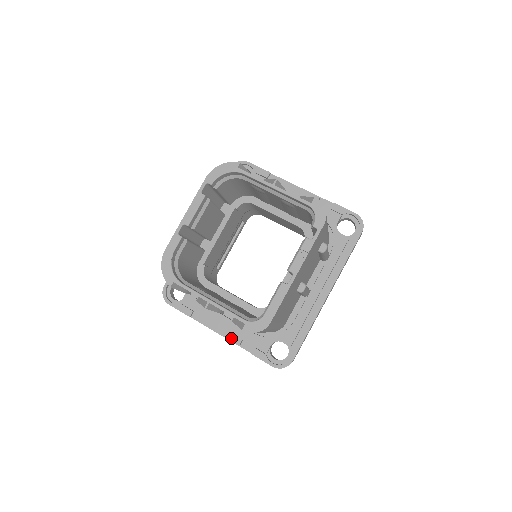
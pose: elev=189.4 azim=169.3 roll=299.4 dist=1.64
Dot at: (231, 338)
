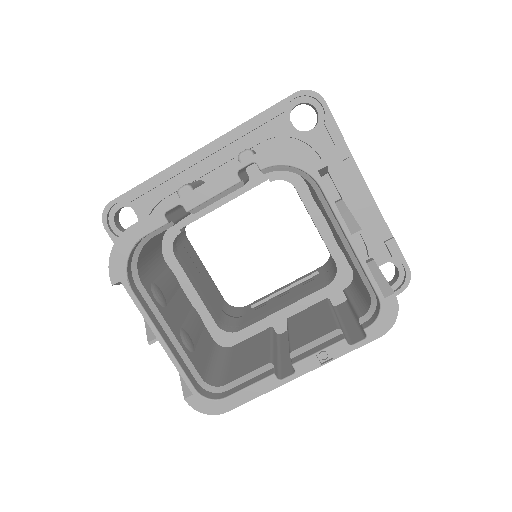
Dot at: occluded
